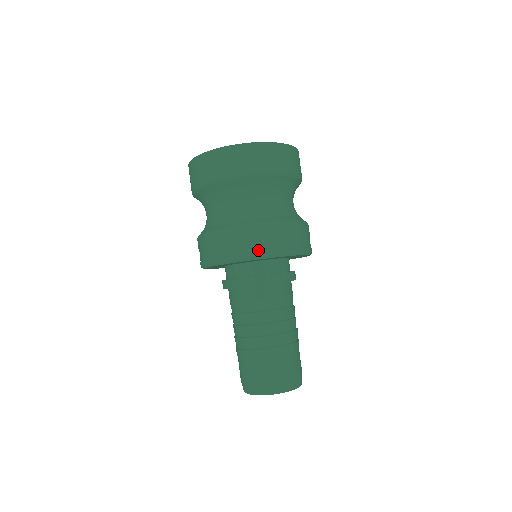
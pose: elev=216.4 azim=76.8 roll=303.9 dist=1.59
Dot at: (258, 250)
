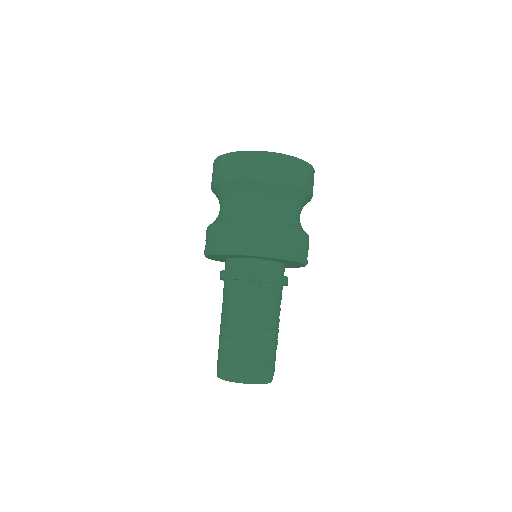
Dot at: (290, 252)
